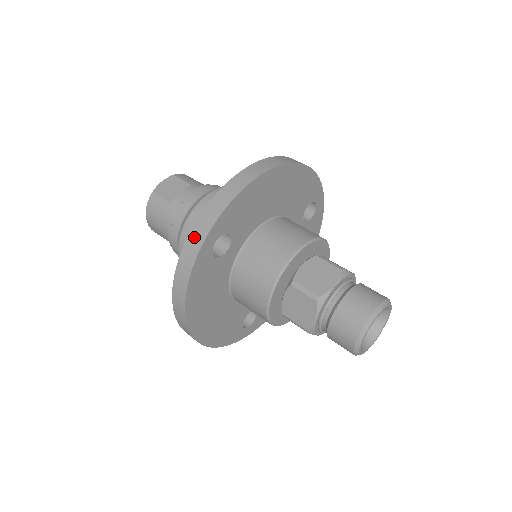
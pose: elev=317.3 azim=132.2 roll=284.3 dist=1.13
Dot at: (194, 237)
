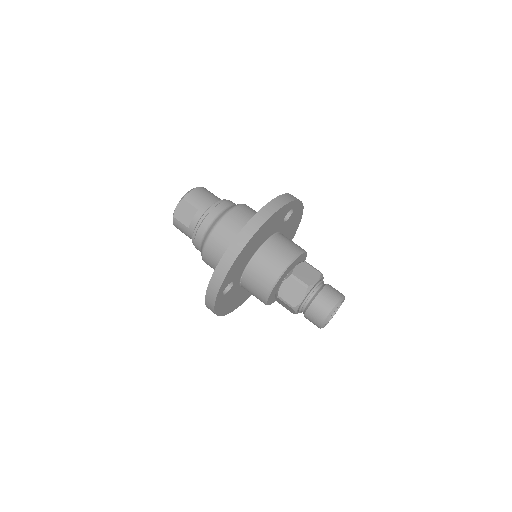
Dot at: (209, 296)
